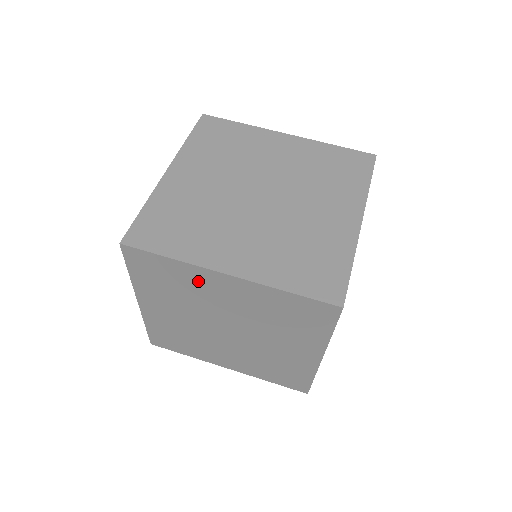
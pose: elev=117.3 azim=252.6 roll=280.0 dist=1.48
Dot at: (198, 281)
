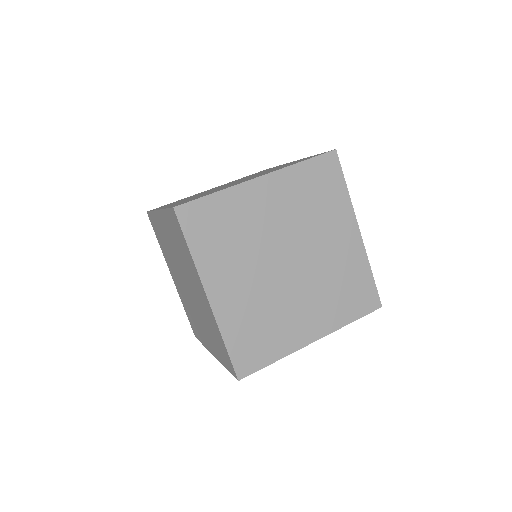
Dot at: occluded
